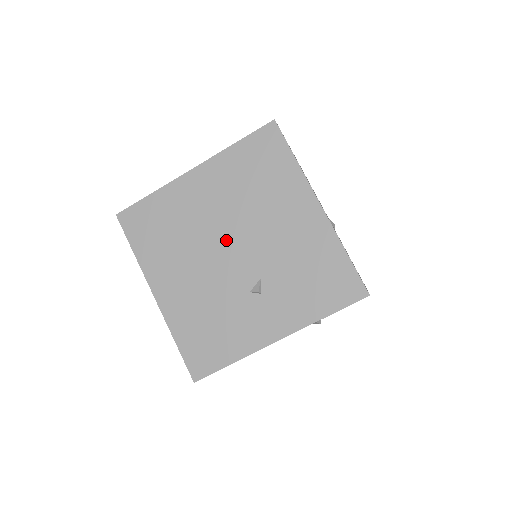
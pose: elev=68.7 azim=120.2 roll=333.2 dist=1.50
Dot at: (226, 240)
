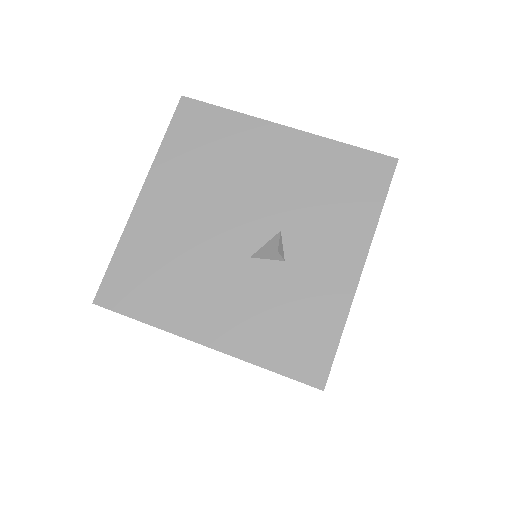
Dot at: occluded
